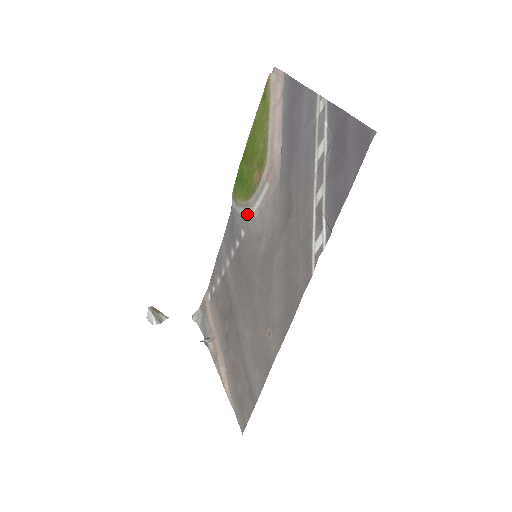
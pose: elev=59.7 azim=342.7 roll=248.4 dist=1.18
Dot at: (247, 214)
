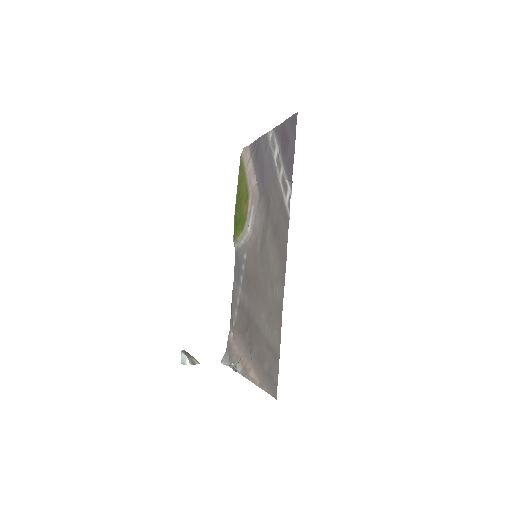
Dot at: (245, 240)
